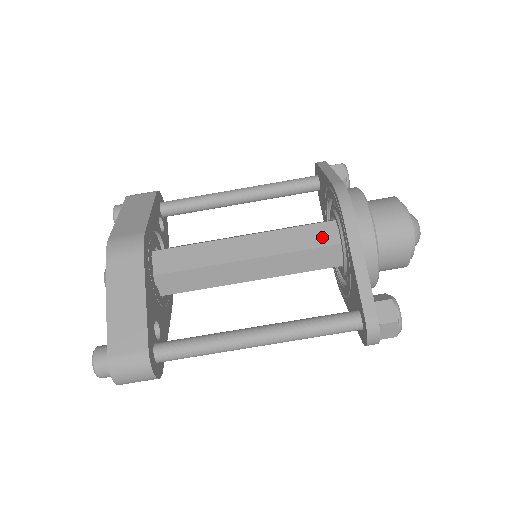
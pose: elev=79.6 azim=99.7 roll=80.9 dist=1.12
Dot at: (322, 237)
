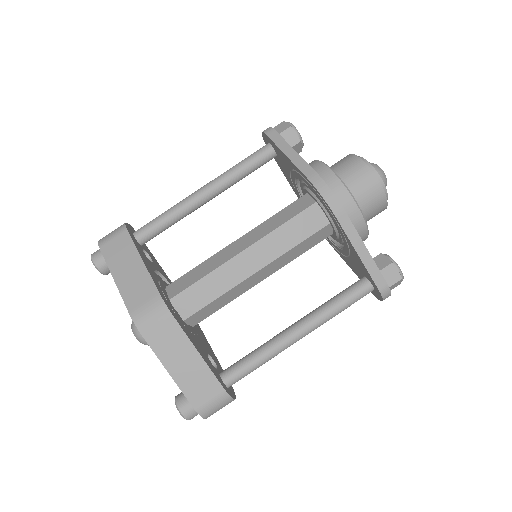
Dot at: (311, 223)
